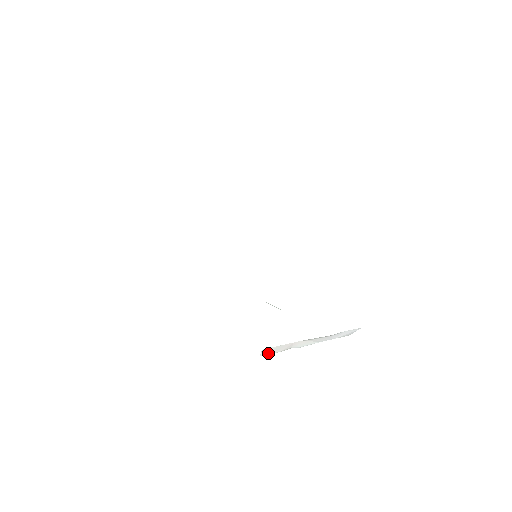
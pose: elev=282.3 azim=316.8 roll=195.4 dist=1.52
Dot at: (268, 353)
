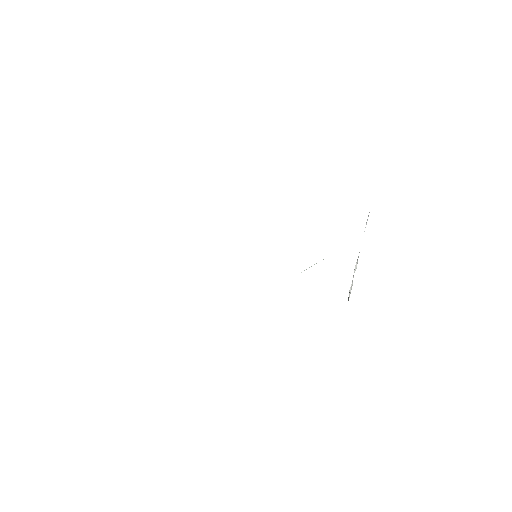
Dot at: occluded
